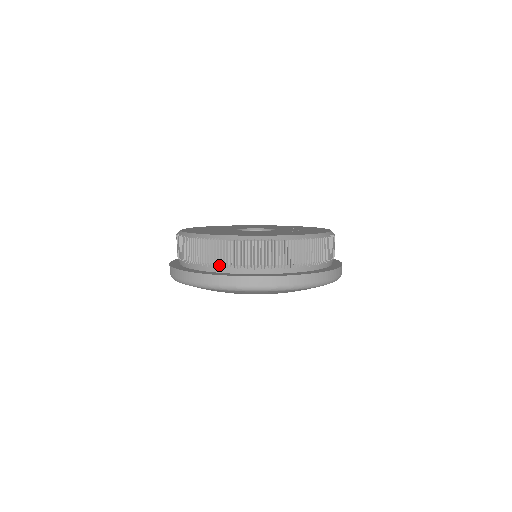
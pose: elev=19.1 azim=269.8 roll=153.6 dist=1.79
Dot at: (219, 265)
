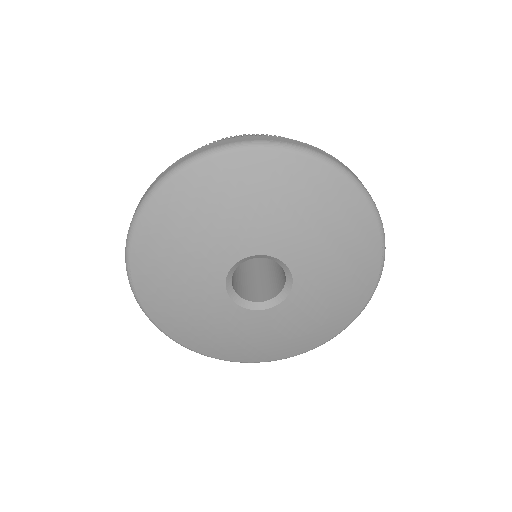
Dot at: occluded
